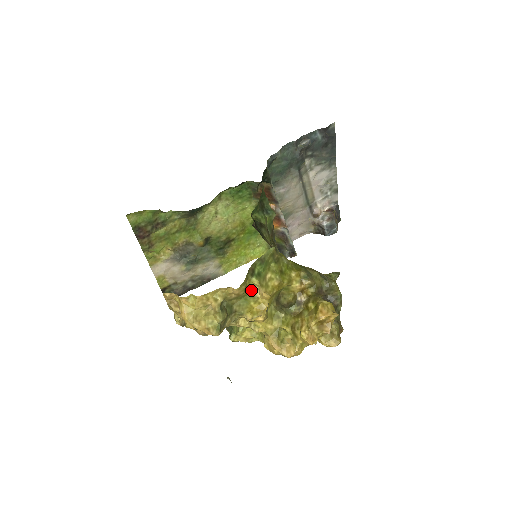
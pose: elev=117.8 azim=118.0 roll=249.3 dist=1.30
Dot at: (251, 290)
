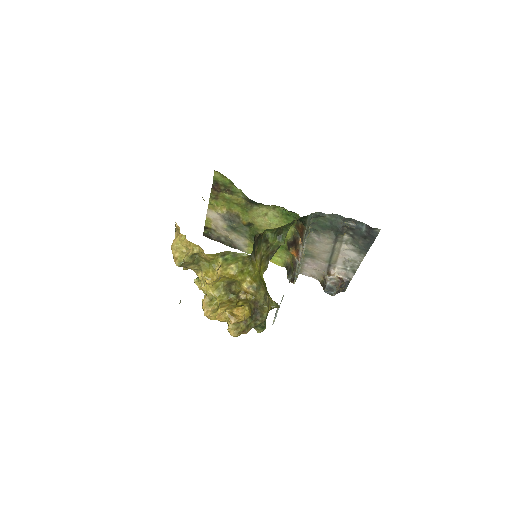
Dot at: (216, 263)
